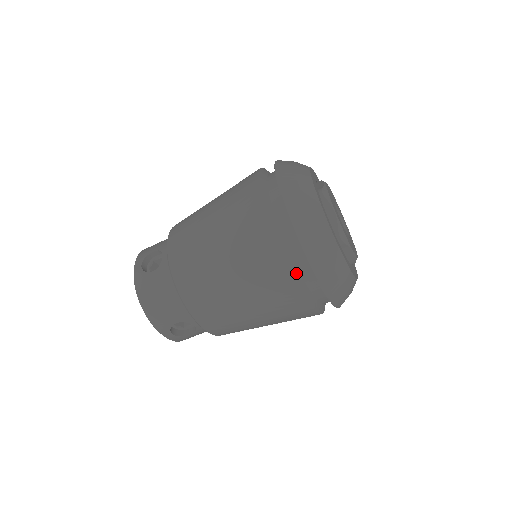
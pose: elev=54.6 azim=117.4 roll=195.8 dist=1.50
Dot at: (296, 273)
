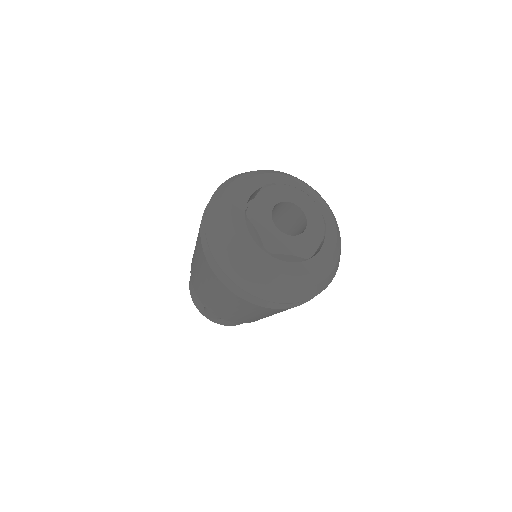
Dot at: occluded
